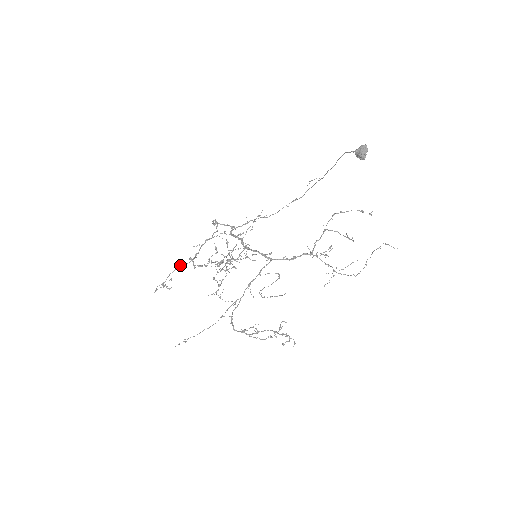
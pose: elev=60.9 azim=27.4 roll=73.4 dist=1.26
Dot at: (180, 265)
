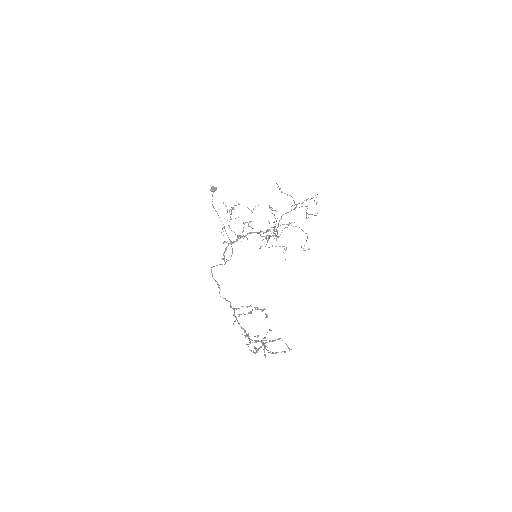
Dot at: occluded
